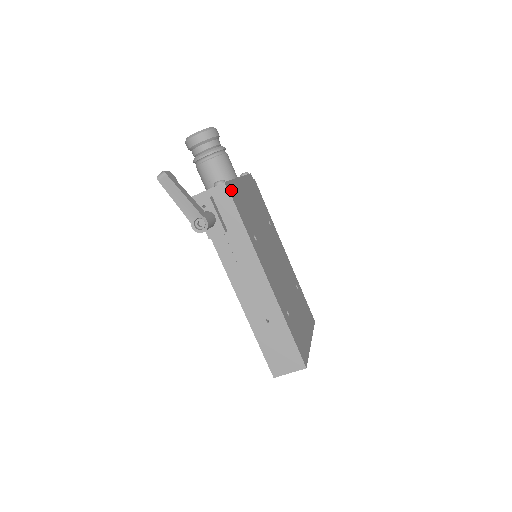
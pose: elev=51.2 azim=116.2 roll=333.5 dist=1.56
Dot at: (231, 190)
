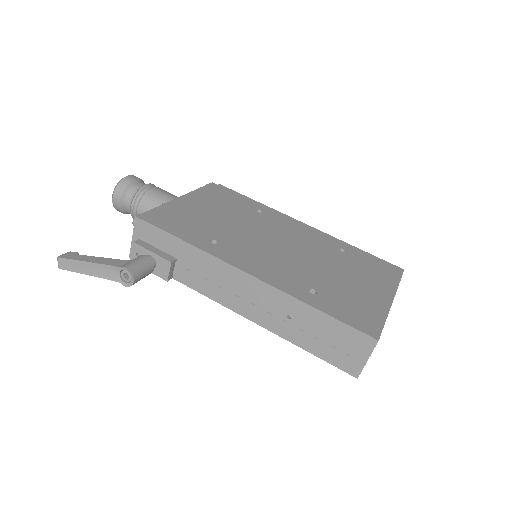
Dot at: (150, 218)
